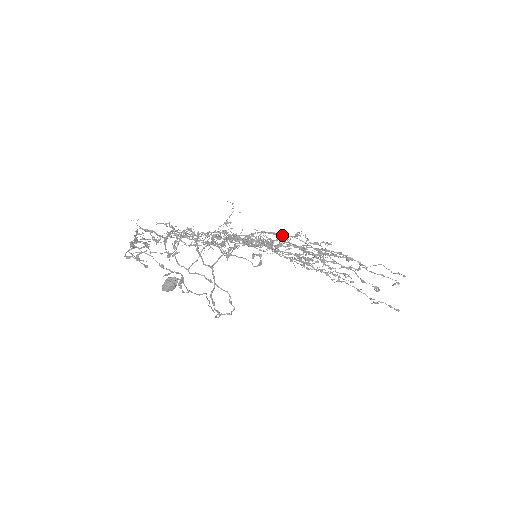
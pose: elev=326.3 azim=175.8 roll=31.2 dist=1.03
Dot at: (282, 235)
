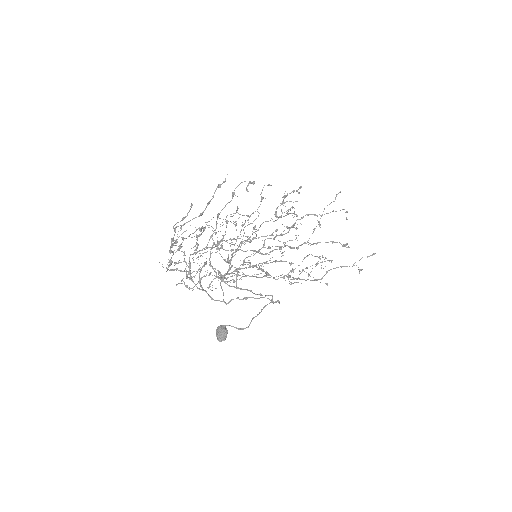
Dot at: (258, 237)
